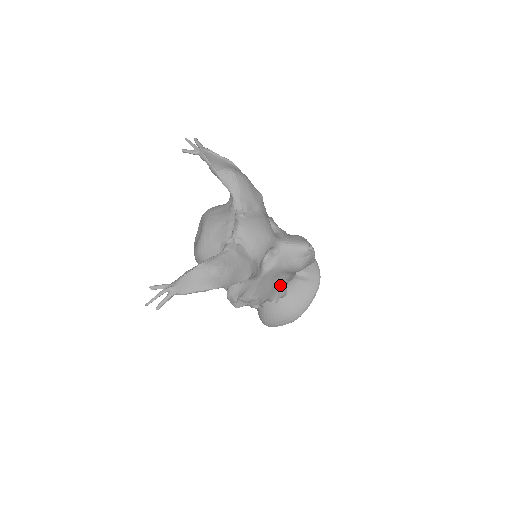
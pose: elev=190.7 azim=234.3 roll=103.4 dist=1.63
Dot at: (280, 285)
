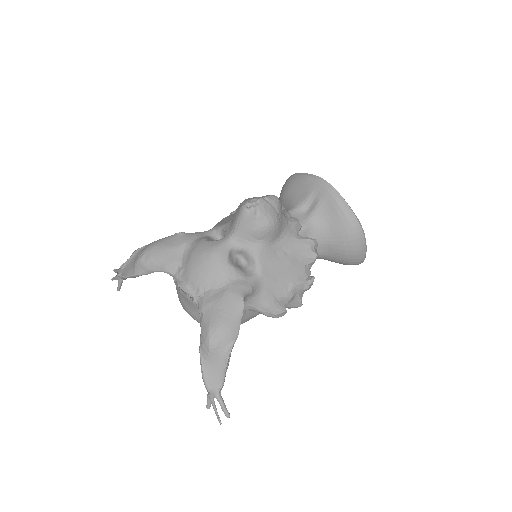
Dot at: (293, 248)
